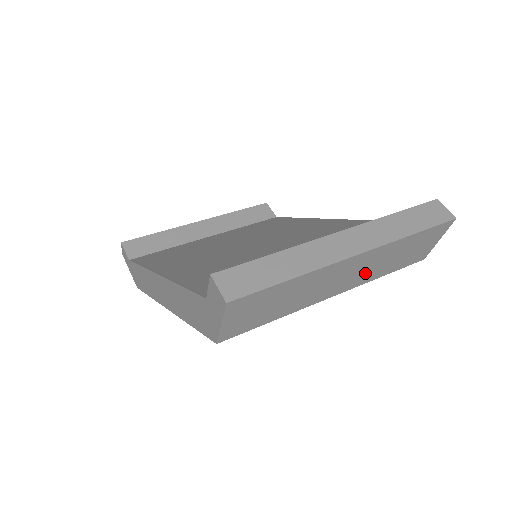
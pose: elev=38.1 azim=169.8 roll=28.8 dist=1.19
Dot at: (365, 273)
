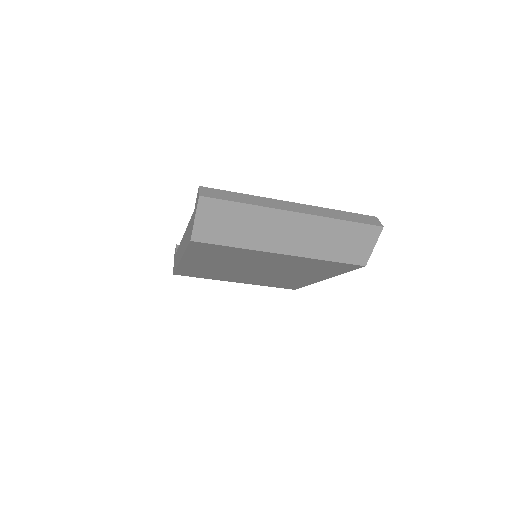
Dot at: (308, 243)
